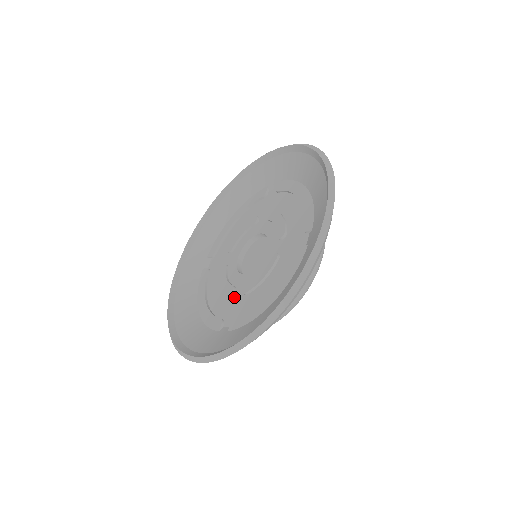
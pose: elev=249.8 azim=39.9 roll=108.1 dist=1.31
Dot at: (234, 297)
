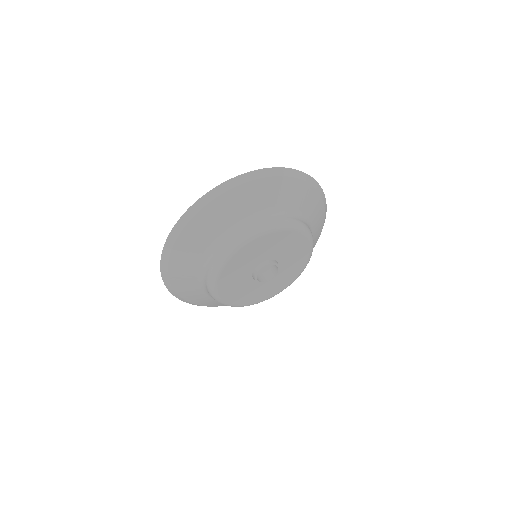
Dot at: occluded
